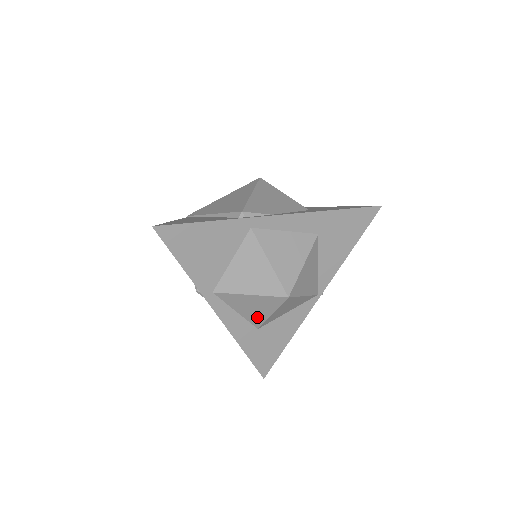
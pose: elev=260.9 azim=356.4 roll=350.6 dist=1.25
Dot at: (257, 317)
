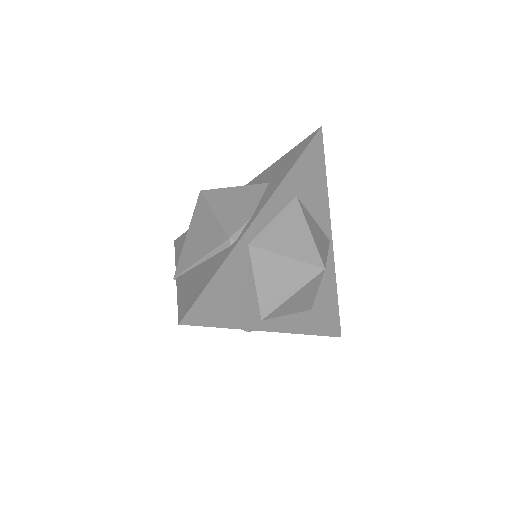
Dot at: (306, 303)
